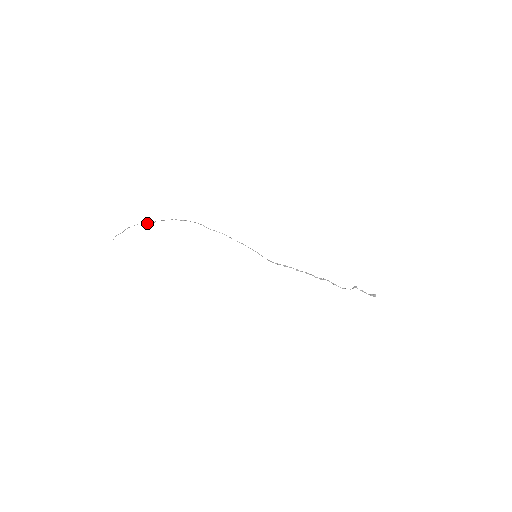
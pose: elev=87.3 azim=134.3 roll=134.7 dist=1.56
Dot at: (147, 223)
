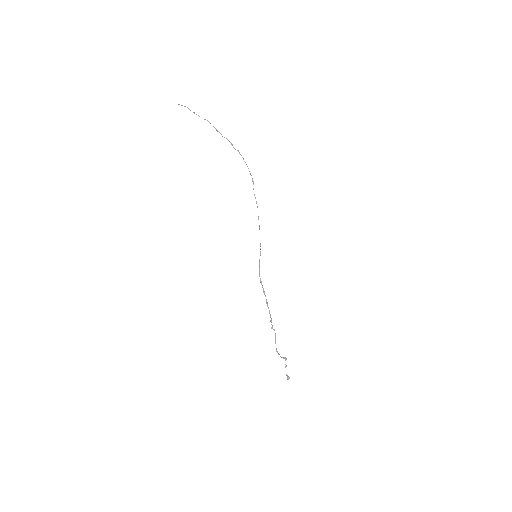
Dot at: (218, 131)
